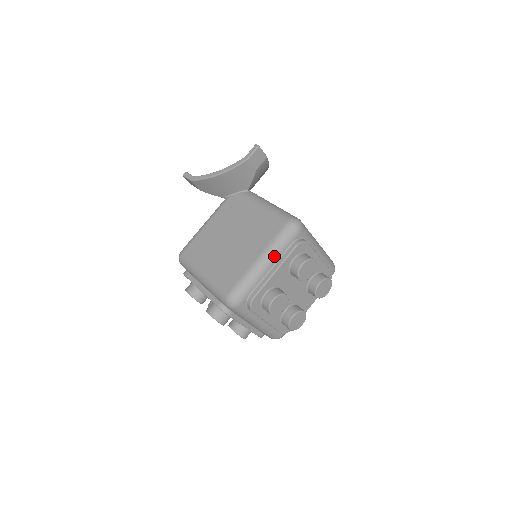
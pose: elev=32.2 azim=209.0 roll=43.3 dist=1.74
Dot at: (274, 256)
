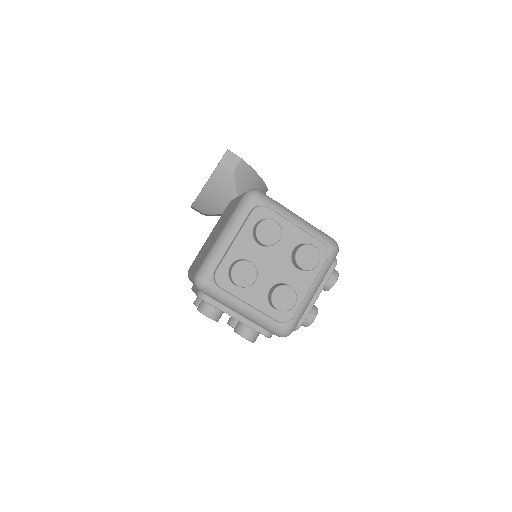
Dot at: (233, 227)
